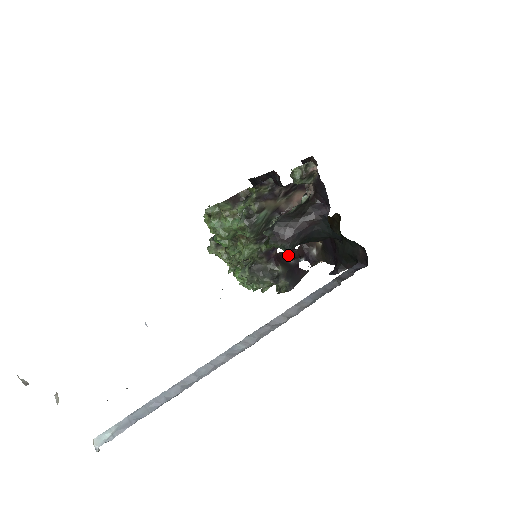
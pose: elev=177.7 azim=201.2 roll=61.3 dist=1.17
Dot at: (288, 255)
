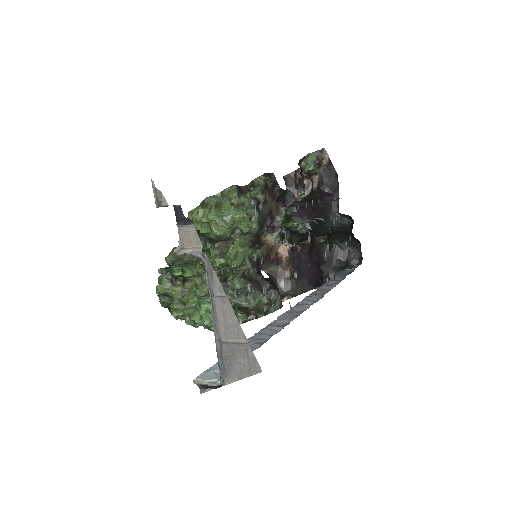
Dot at: occluded
